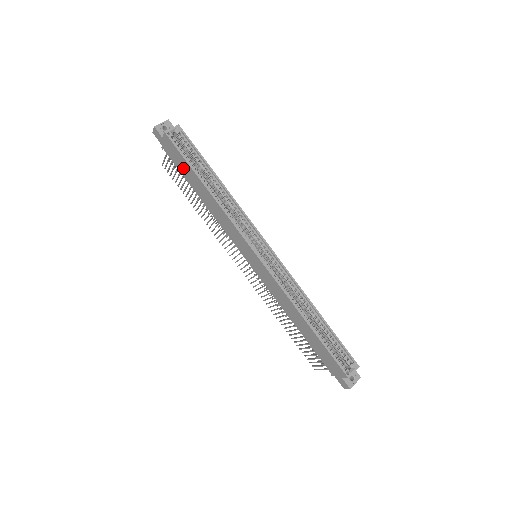
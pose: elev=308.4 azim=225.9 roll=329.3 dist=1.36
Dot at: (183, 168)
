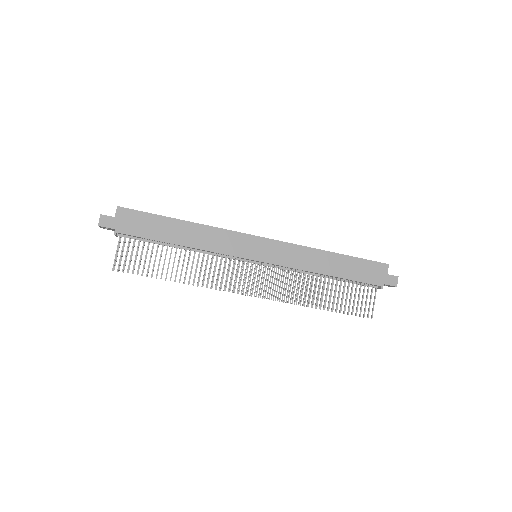
Dot at: (150, 228)
